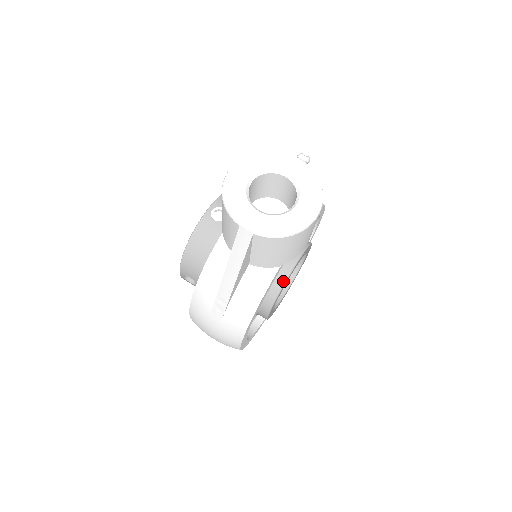
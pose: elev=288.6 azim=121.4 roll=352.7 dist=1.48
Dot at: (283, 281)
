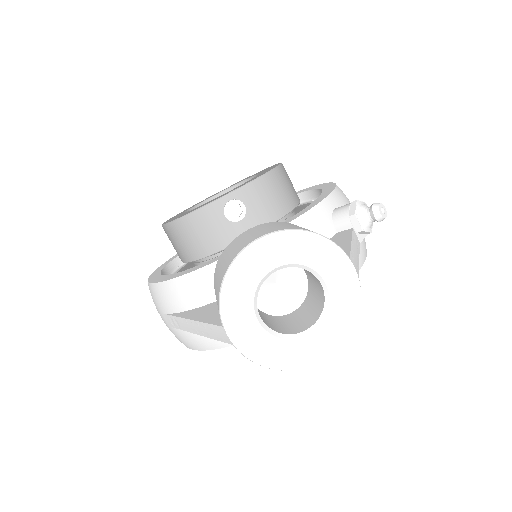
Dot at: occluded
